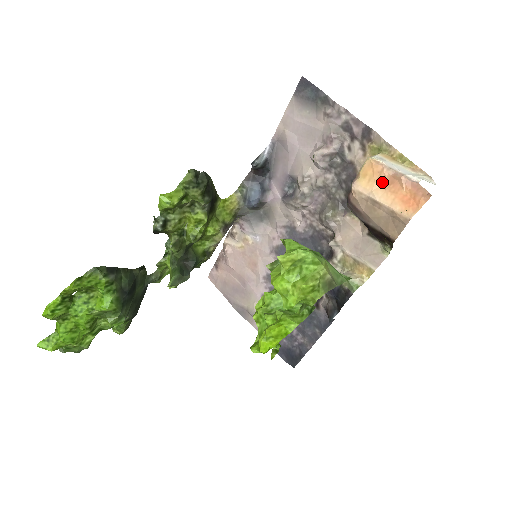
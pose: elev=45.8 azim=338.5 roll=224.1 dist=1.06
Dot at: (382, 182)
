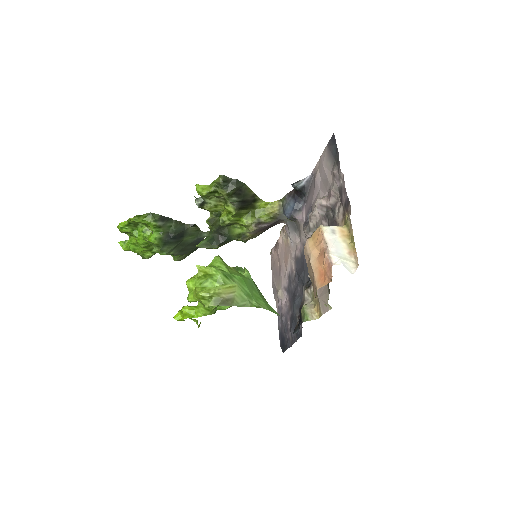
Dot at: (319, 250)
